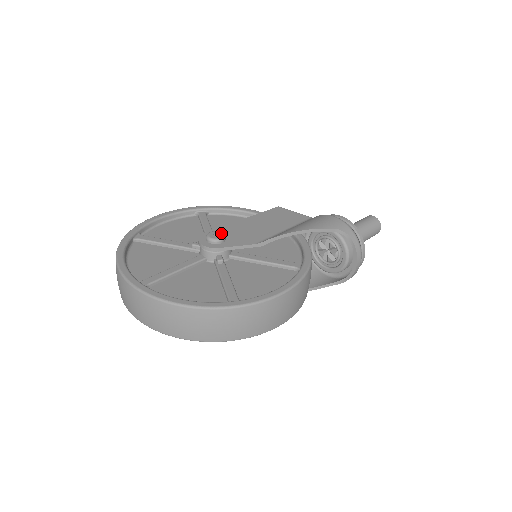
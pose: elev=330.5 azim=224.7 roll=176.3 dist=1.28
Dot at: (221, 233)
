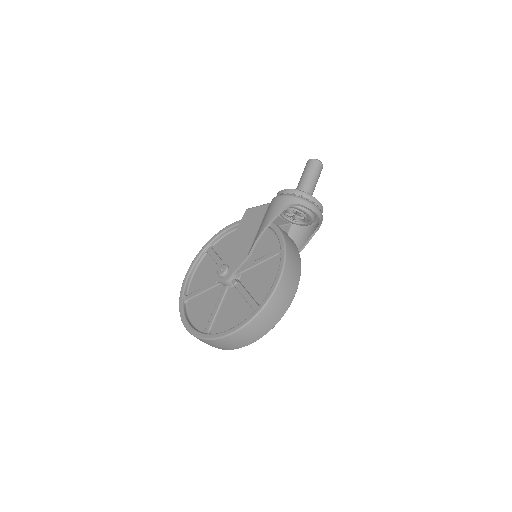
Dot at: (224, 266)
